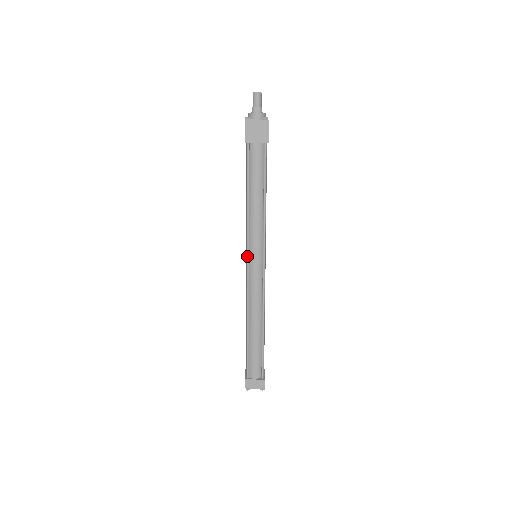
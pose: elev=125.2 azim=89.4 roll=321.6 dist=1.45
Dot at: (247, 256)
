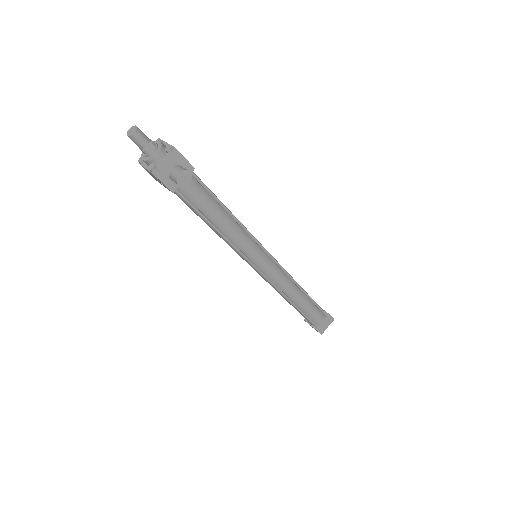
Dot at: (254, 267)
